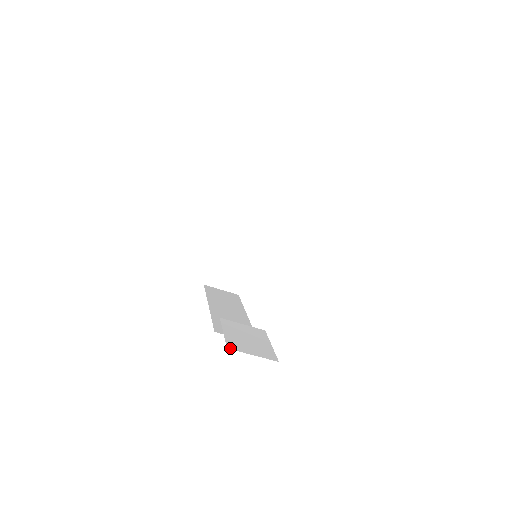
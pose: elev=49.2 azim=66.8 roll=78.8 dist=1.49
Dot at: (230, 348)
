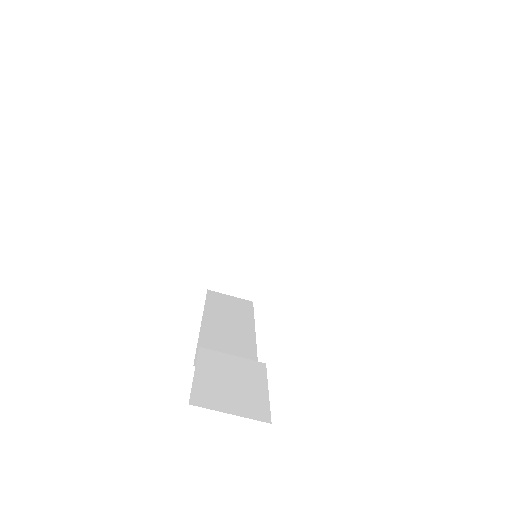
Dot at: (194, 403)
